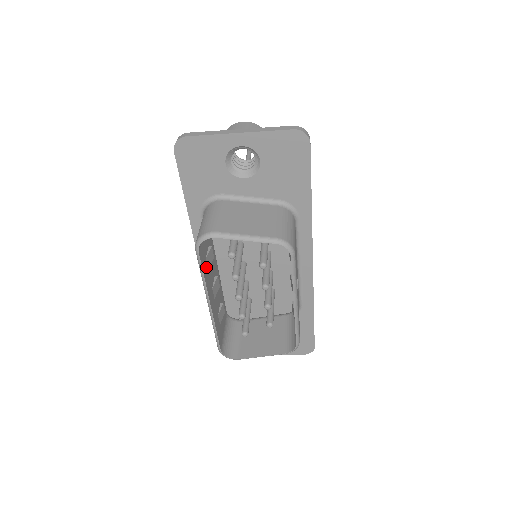
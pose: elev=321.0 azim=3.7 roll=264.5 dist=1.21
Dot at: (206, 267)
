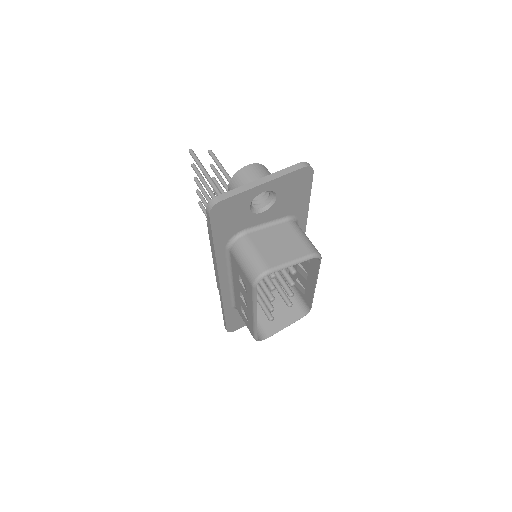
Dot at: occluded
